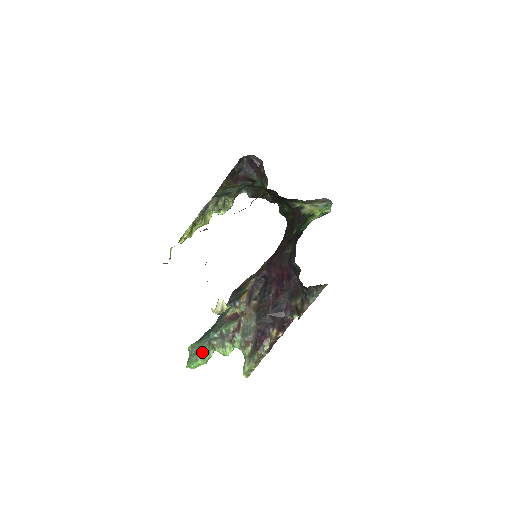
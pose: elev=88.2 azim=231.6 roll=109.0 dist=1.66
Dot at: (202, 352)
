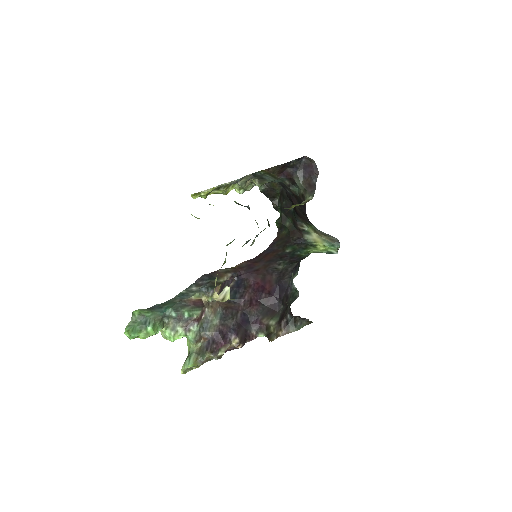
Dot at: (152, 325)
